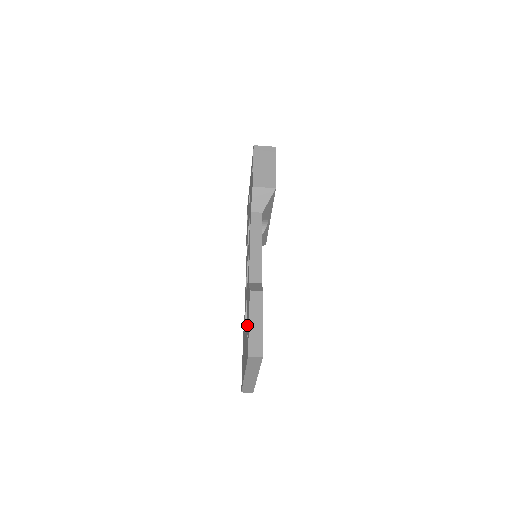
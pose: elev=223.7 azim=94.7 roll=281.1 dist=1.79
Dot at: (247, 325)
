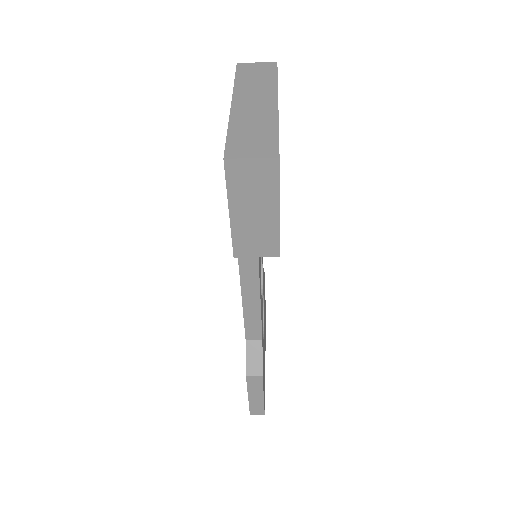
Dot at: occluded
